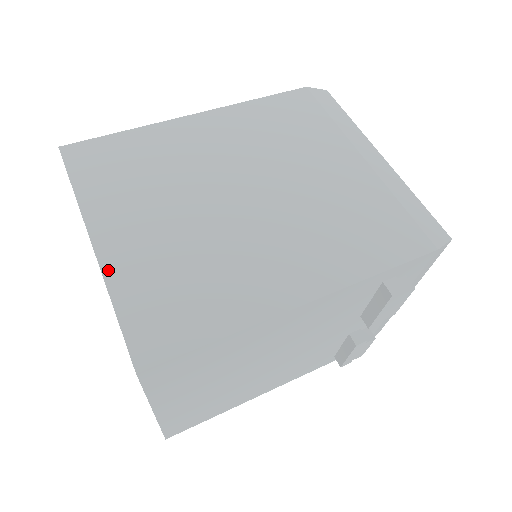
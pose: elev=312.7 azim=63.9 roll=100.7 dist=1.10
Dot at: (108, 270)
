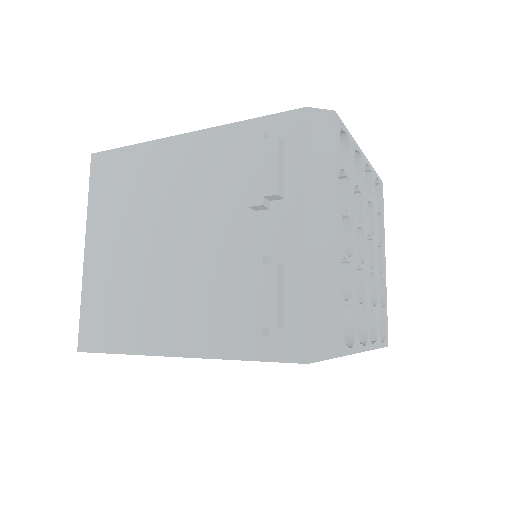
Dot at: occluded
